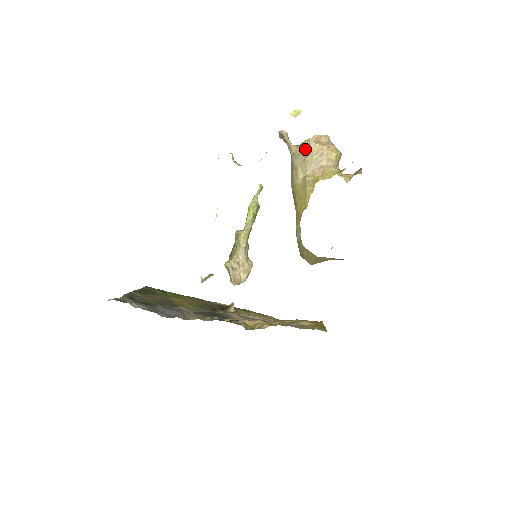
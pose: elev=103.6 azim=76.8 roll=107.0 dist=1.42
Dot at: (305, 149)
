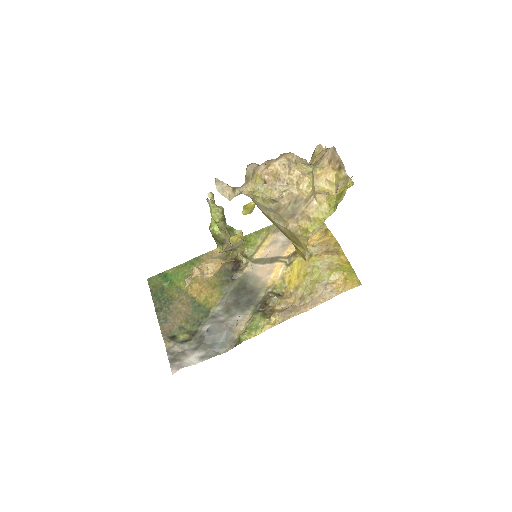
Dot at: (270, 203)
